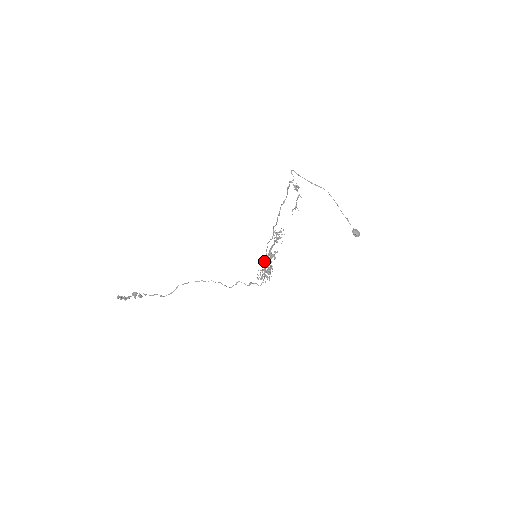
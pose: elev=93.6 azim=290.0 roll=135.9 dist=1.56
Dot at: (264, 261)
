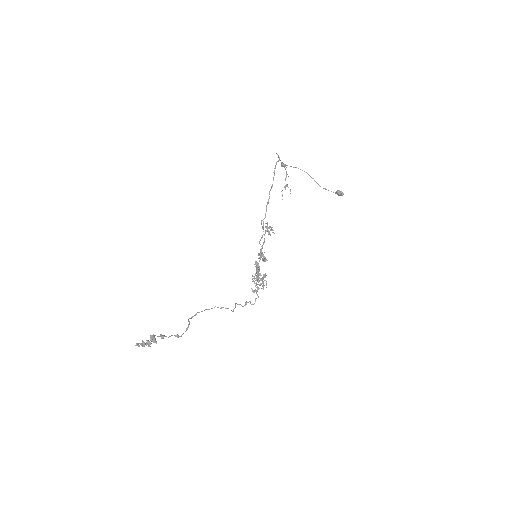
Dot at: (258, 266)
